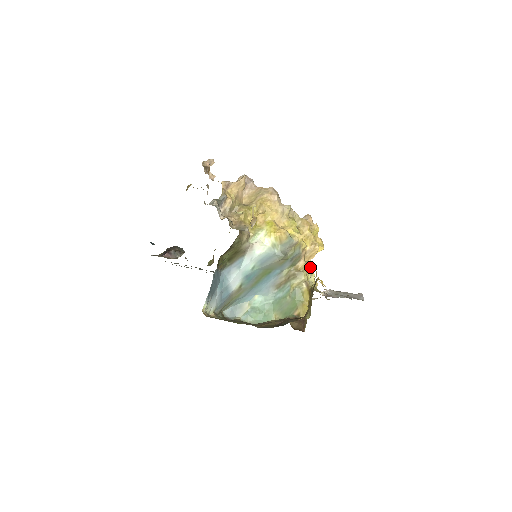
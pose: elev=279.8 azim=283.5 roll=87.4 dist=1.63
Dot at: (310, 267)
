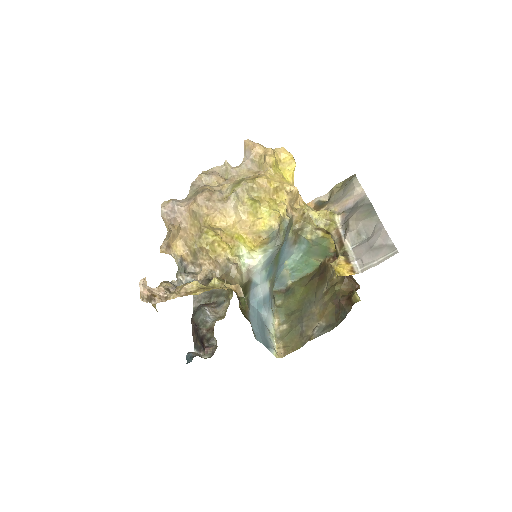
Dot at: (308, 216)
